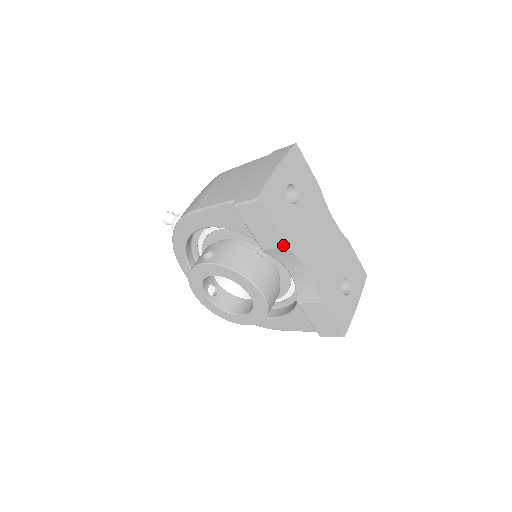
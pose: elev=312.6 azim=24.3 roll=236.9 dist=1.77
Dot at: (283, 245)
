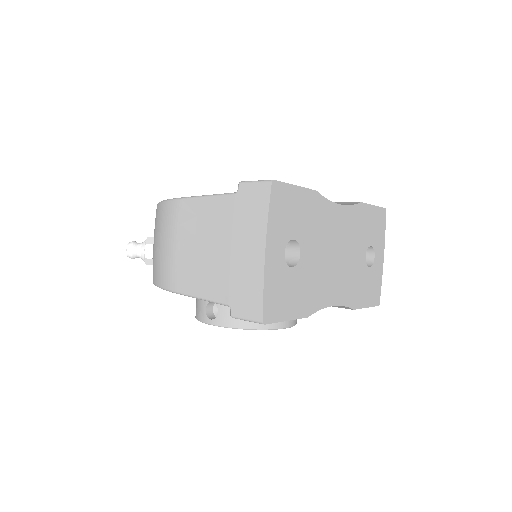
Dot at: (303, 317)
